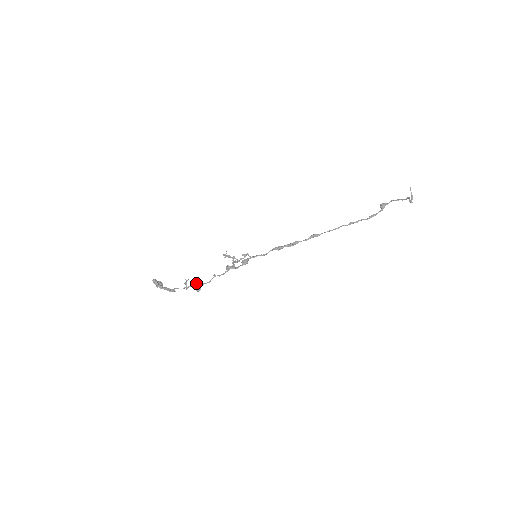
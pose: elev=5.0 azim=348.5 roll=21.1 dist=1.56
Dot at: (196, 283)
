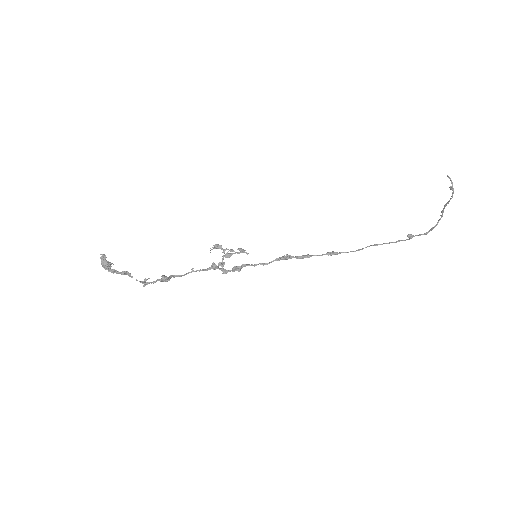
Dot at: (161, 278)
